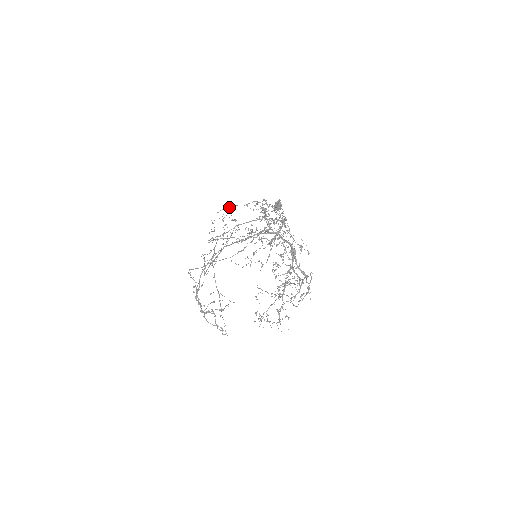
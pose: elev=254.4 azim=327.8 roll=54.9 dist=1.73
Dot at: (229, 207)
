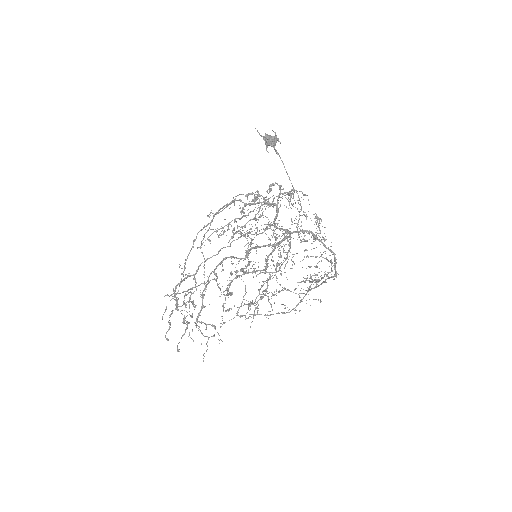
Dot at: (273, 200)
